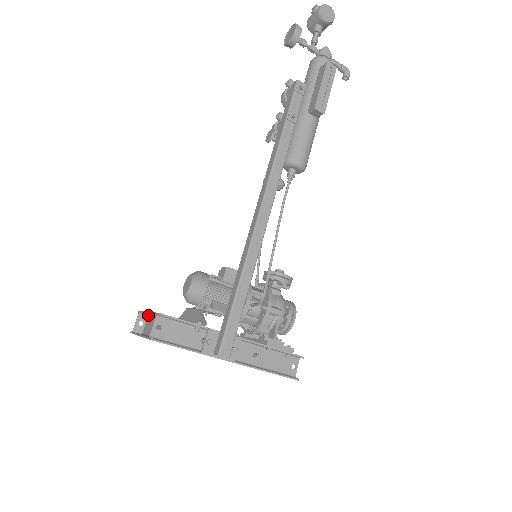
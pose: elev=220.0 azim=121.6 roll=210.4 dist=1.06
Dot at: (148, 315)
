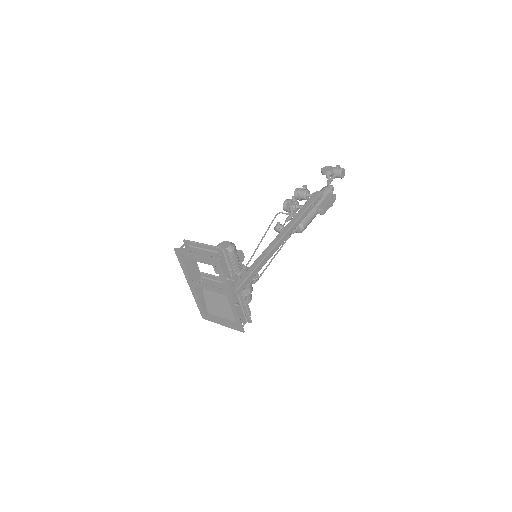
Dot at: (191, 246)
